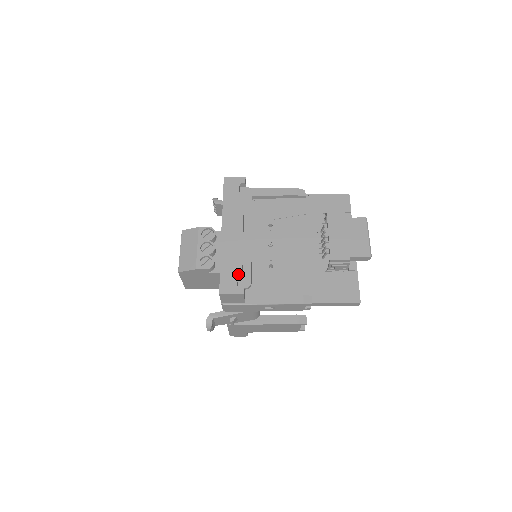
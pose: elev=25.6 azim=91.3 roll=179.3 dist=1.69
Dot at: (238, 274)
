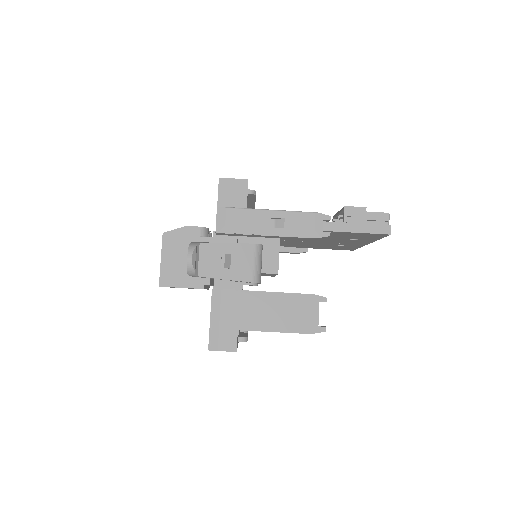
Dot at: occluded
